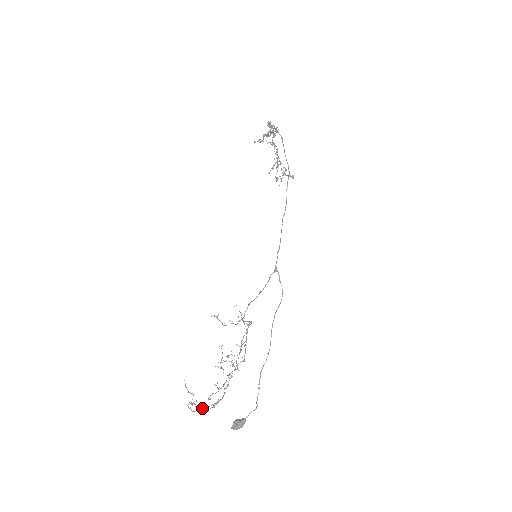
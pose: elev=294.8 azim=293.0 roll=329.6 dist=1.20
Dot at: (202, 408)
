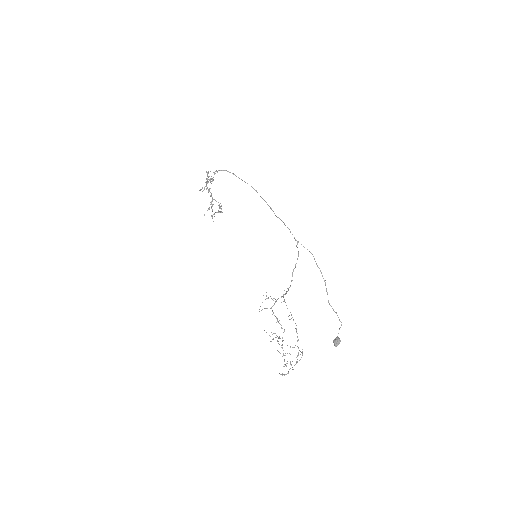
Dot at: (299, 360)
